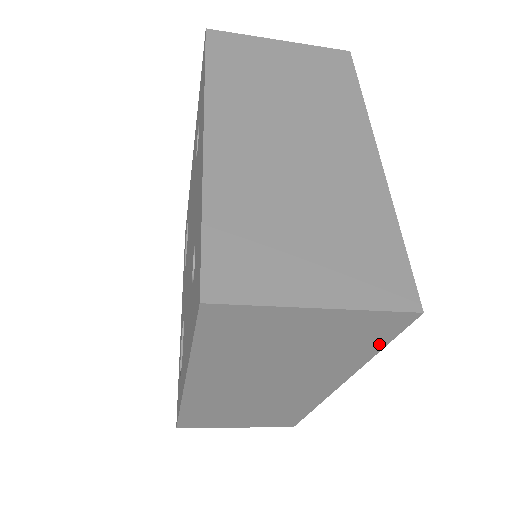
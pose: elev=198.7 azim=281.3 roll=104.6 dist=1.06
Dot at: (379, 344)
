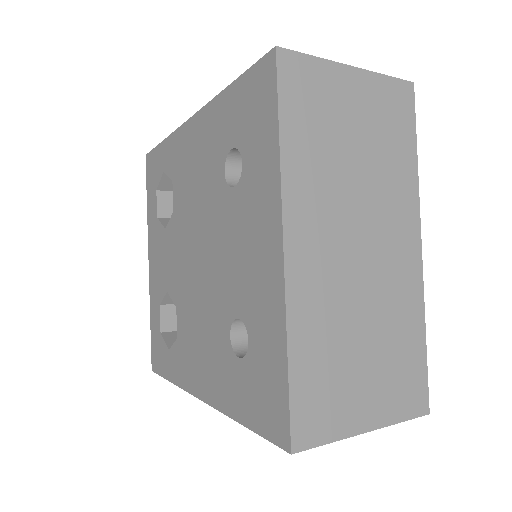
Dot at: occluded
